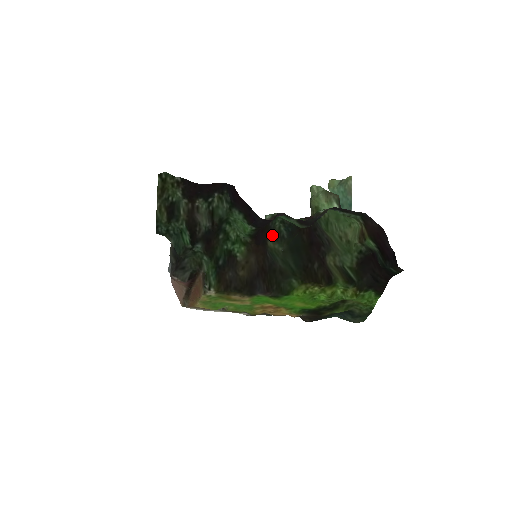
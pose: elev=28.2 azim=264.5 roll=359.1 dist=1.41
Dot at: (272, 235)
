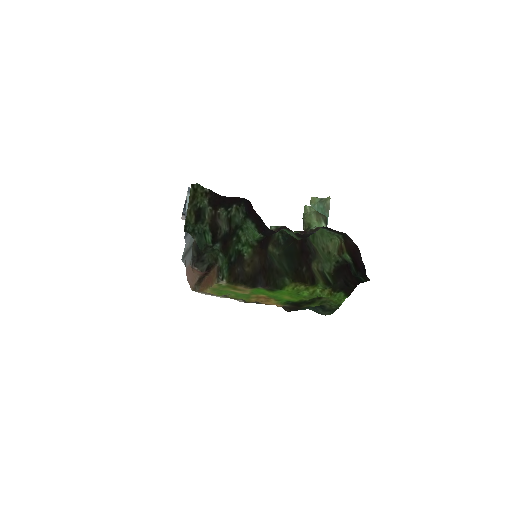
Dot at: (272, 241)
